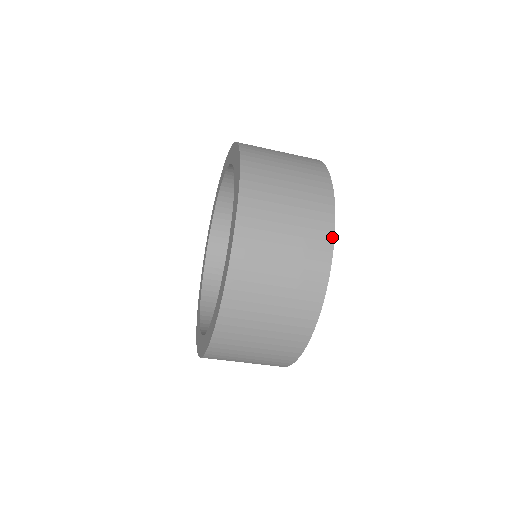
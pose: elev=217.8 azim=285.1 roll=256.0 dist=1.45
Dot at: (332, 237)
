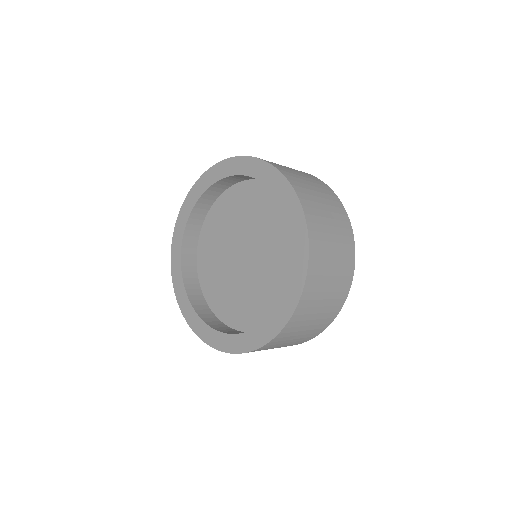
Dot at: occluded
